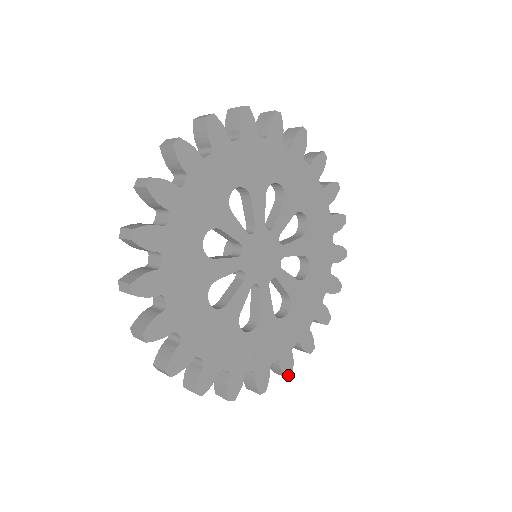
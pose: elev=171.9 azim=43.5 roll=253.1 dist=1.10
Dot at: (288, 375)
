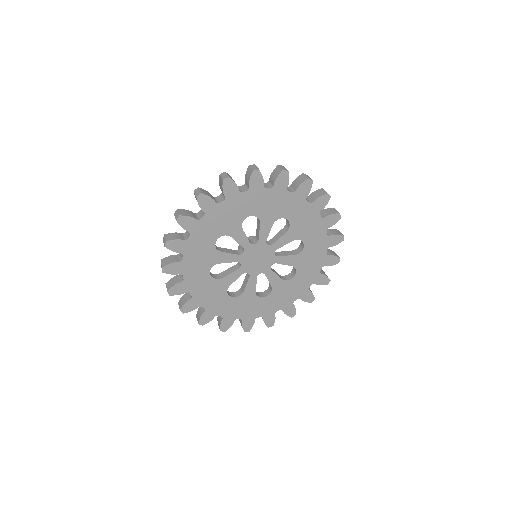
Dot at: (311, 301)
